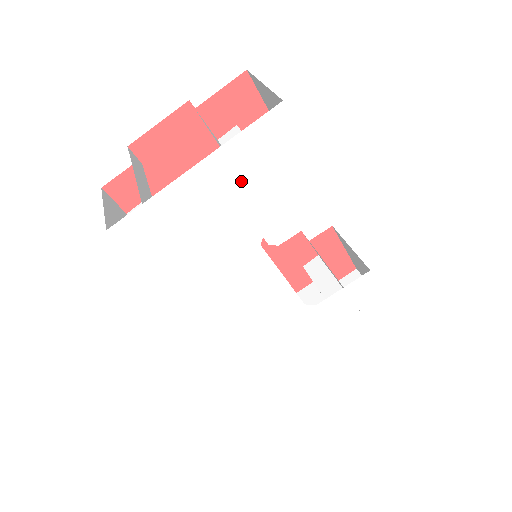
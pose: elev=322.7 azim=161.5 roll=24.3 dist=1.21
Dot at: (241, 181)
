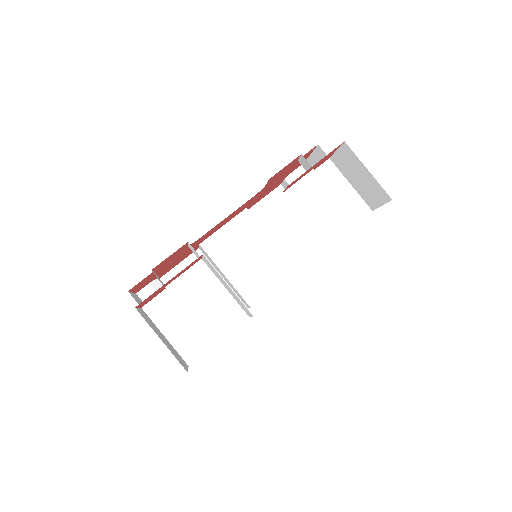
Dot at: occluded
